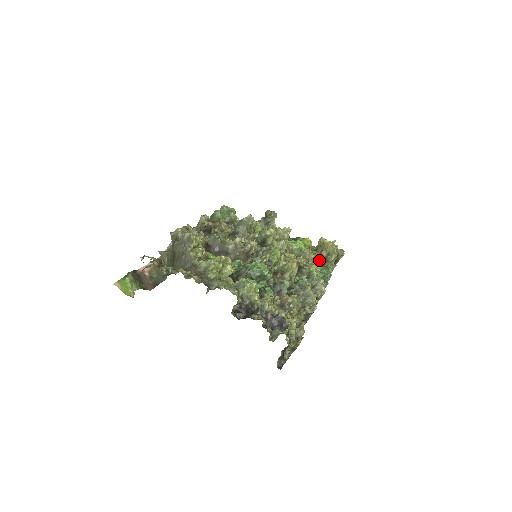
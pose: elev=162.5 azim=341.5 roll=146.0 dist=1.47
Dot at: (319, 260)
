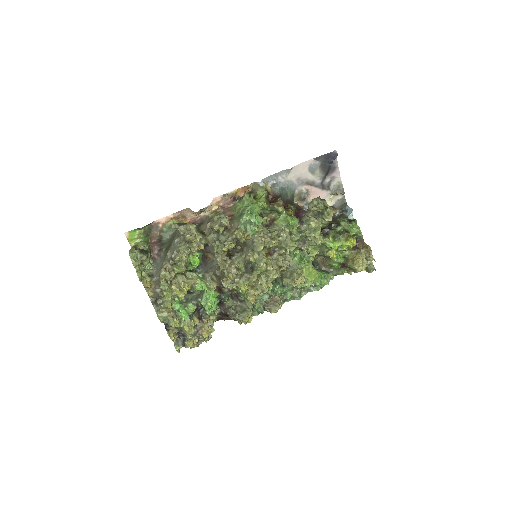
Dot at: (337, 265)
